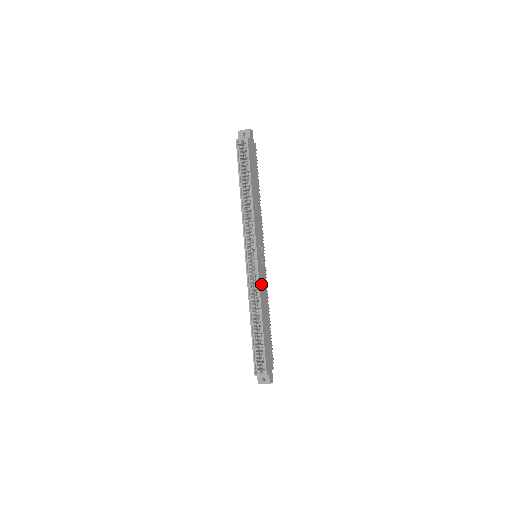
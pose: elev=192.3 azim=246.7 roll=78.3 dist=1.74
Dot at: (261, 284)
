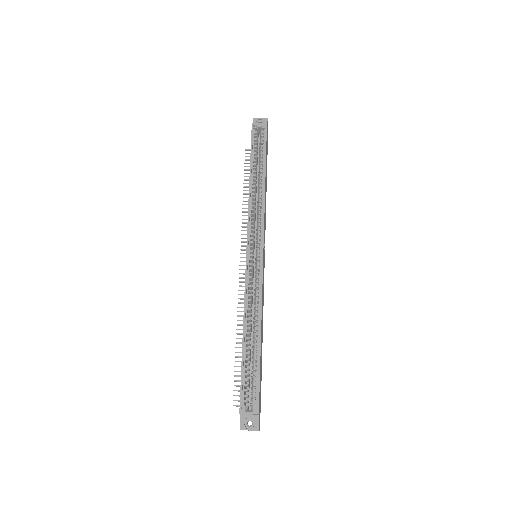
Dot at: (262, 288)
